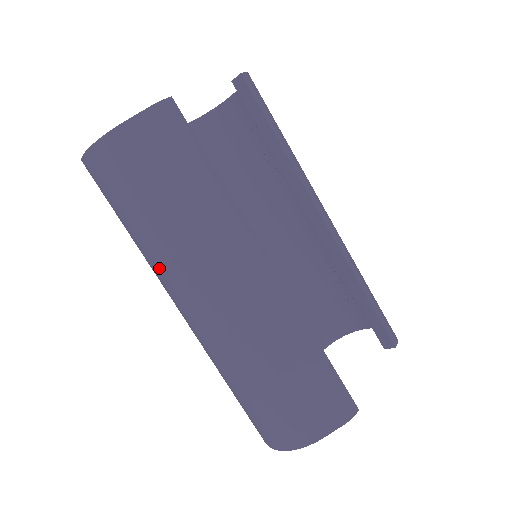
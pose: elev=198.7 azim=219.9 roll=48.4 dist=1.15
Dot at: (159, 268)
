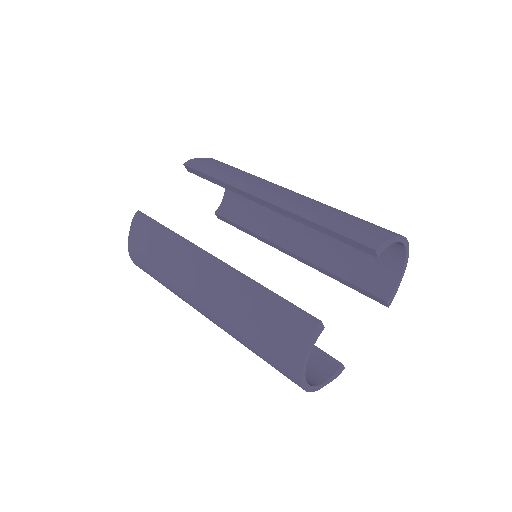
Dot at: occluded
